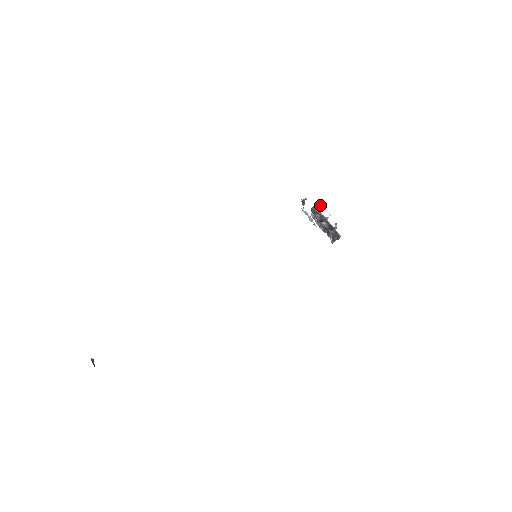
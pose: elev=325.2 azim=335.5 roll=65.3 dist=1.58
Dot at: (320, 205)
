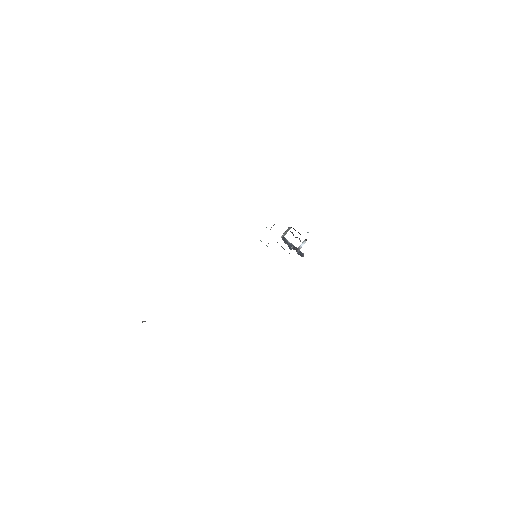
Dot at: (290, 228)
